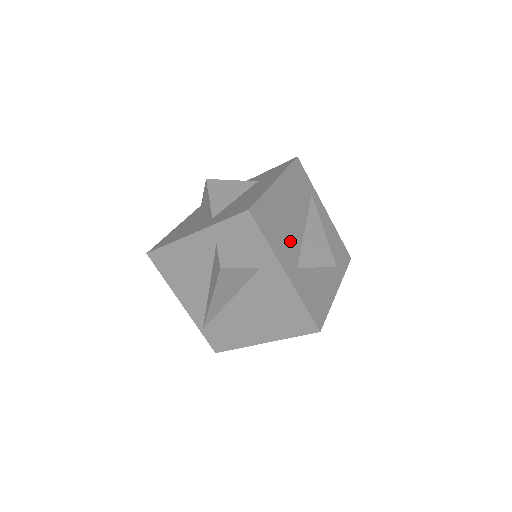
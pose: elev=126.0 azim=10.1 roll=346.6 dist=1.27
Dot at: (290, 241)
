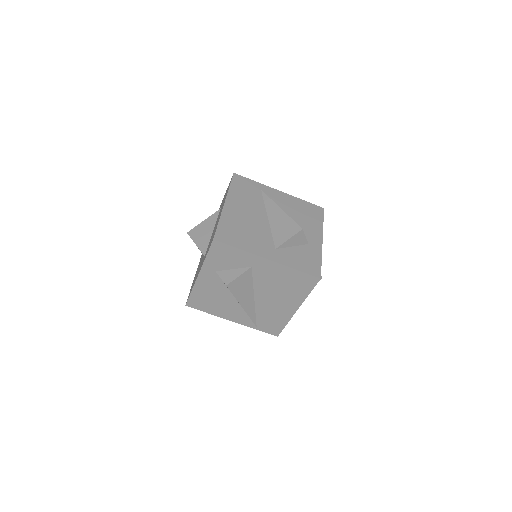
Dot at: (259, 235)
